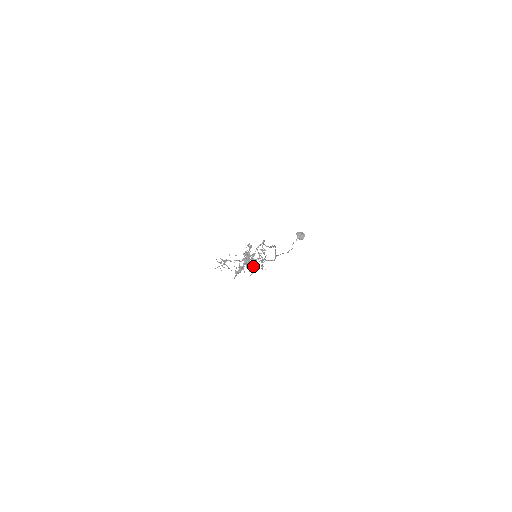
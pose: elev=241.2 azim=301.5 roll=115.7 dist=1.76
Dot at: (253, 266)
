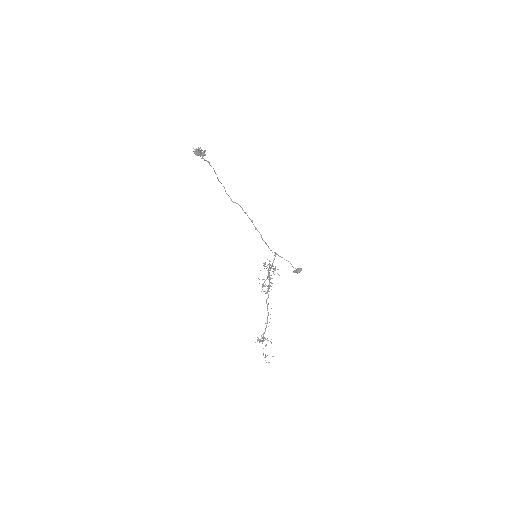
Dot at: occluded
